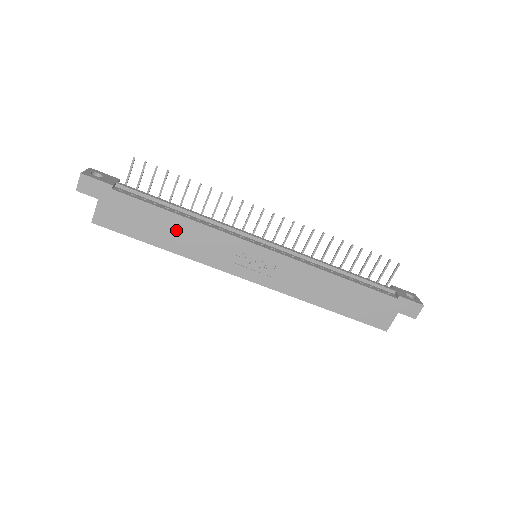
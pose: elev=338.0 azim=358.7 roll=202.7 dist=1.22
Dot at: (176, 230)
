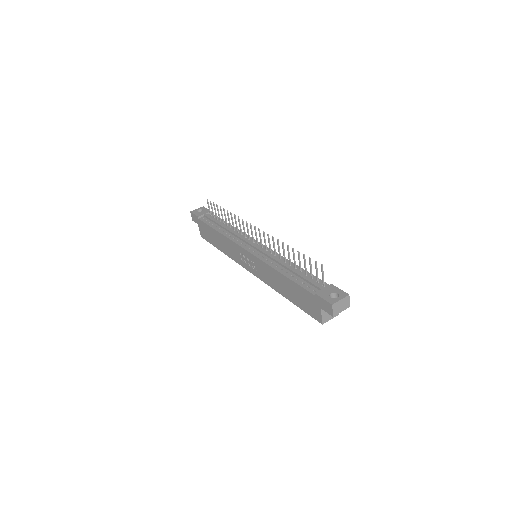
Dot at: (220, 240)
